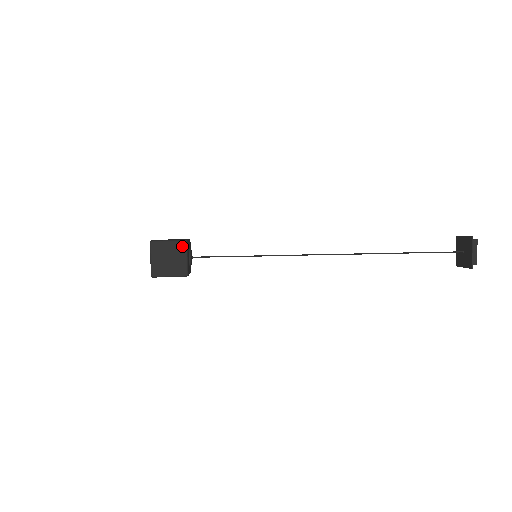
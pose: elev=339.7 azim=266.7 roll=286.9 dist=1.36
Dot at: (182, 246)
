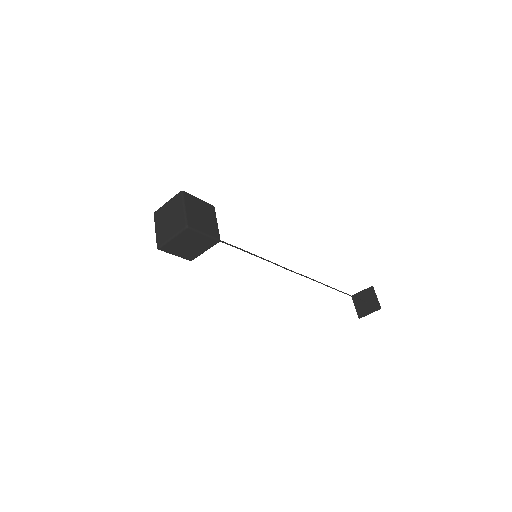
Dot at: (212, 209)
